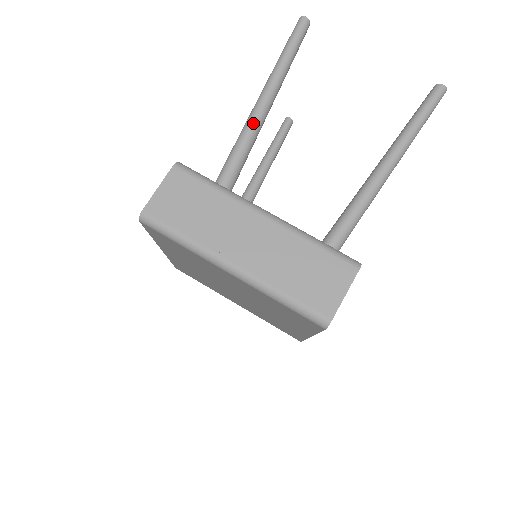
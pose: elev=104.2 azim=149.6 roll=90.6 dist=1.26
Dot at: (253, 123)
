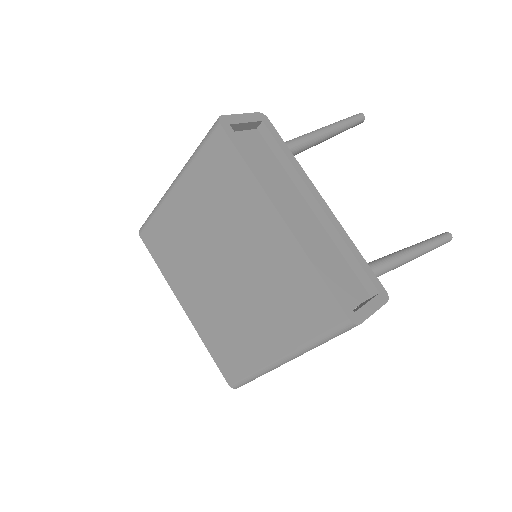
Dot at: occluded
